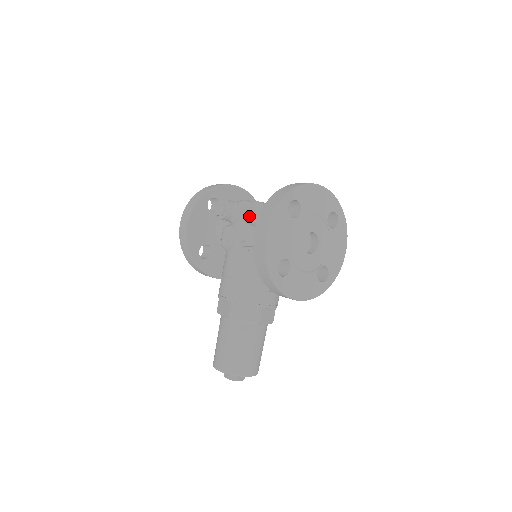
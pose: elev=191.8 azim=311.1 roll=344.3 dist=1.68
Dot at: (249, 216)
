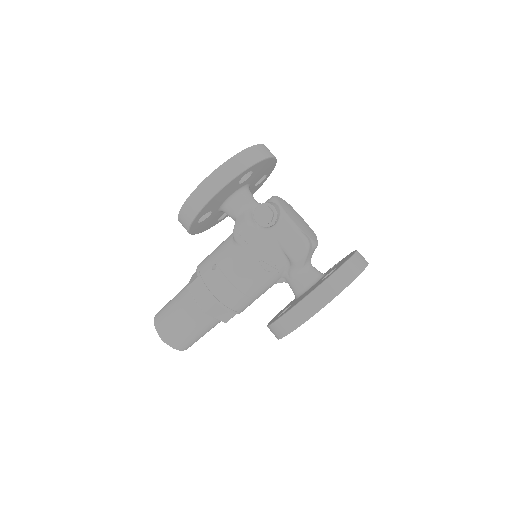
Dot at: (290, 248)
